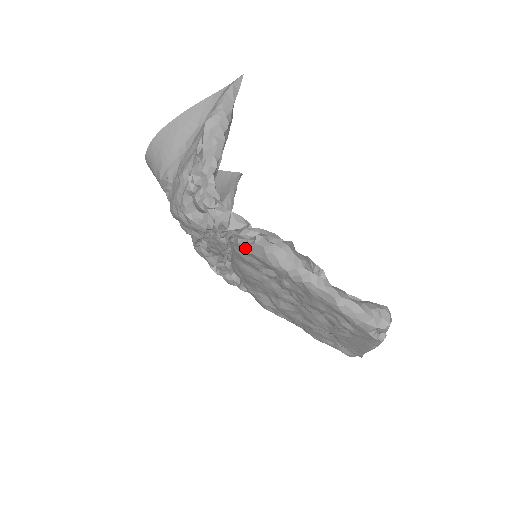
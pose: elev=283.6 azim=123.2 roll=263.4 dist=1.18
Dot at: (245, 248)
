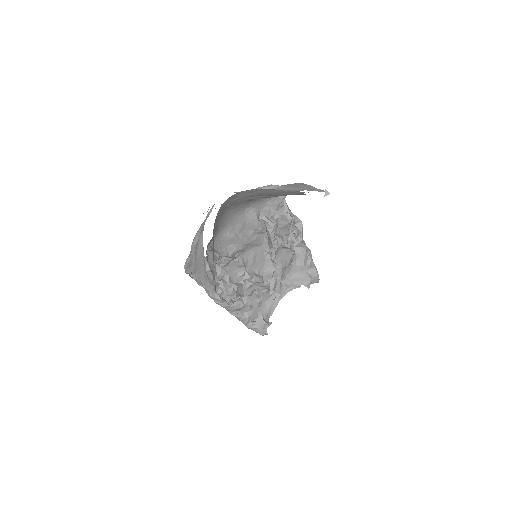
Dot at: occluded
